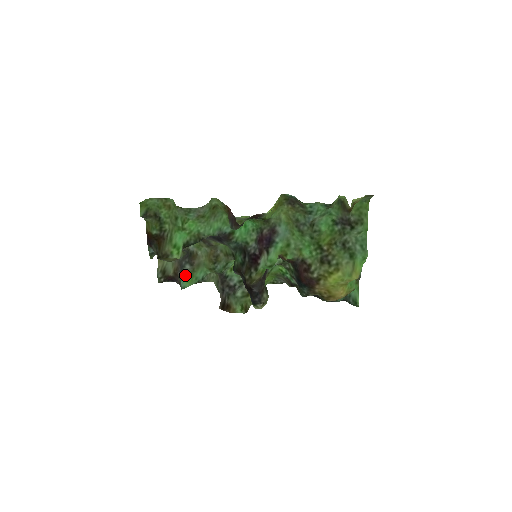
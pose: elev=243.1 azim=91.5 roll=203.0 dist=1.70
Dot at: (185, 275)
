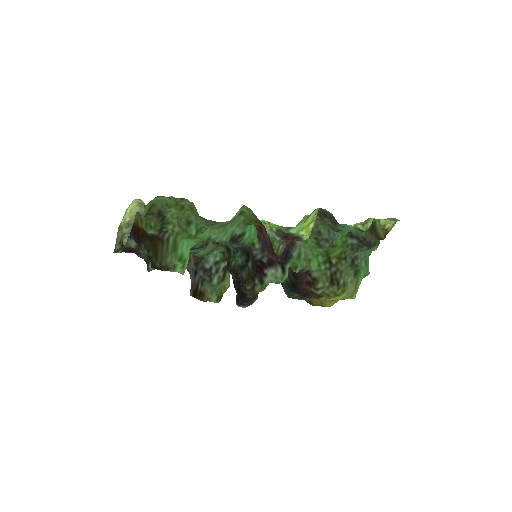
Dot at: occluded
